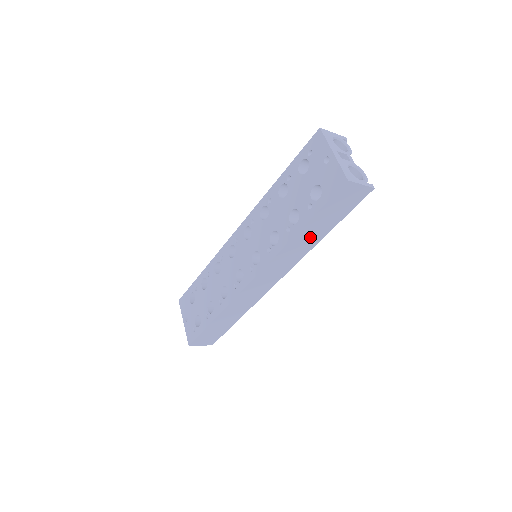
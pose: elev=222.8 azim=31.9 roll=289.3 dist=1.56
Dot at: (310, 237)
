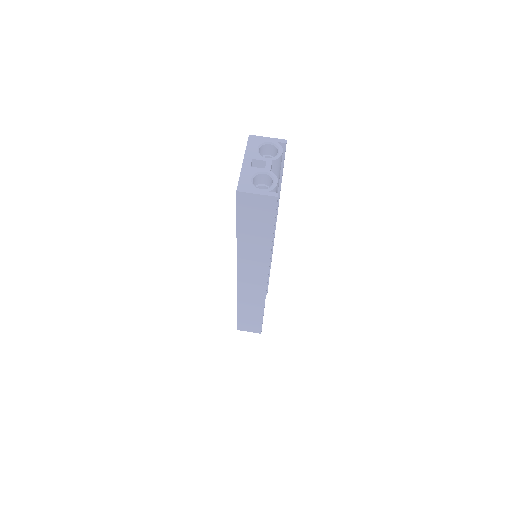
Dot at: (256, 243)
